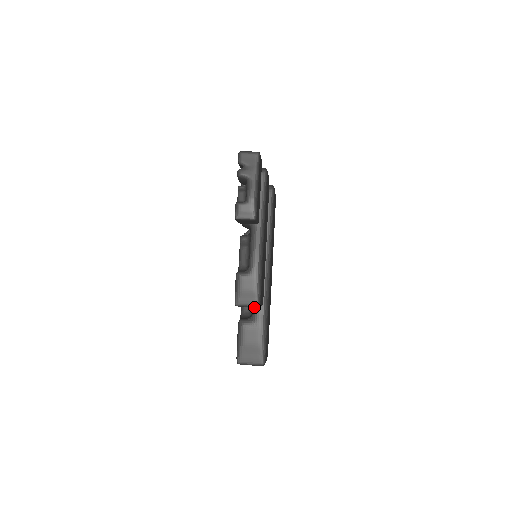
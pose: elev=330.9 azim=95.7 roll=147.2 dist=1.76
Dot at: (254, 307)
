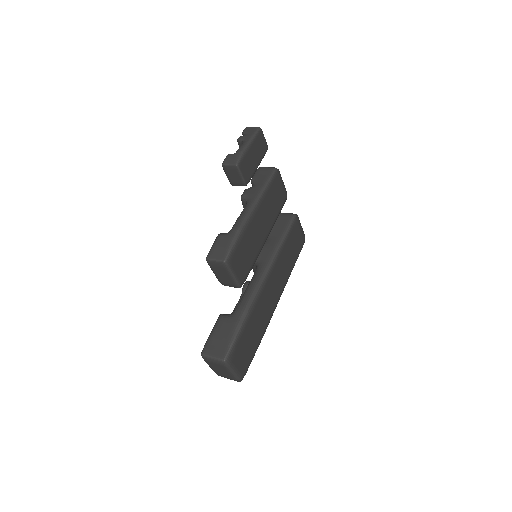
Dot at: (222, 264)
